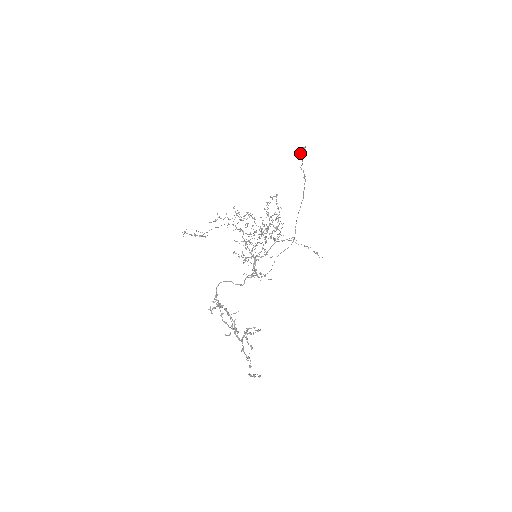
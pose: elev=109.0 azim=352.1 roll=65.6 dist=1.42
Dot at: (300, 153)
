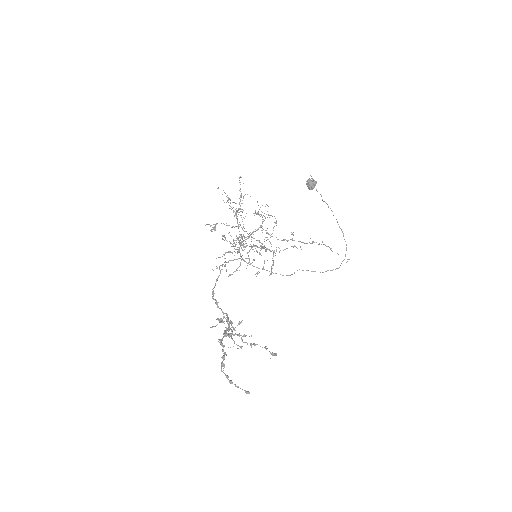
Dot at: (307, 182)
